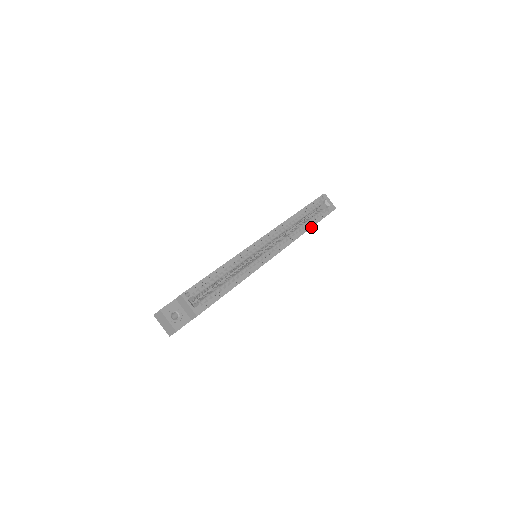
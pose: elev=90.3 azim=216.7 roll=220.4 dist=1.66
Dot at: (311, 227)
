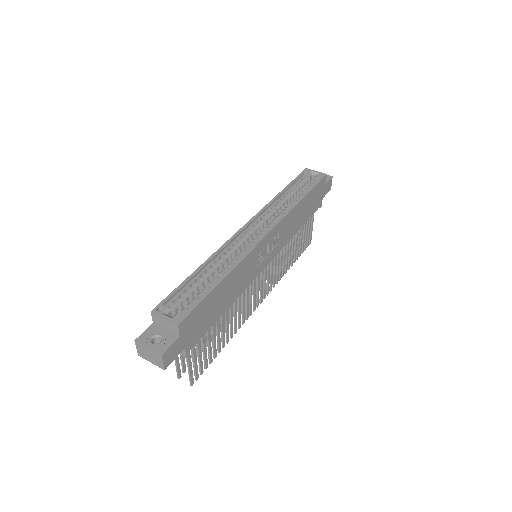
Dot at: (303, 197)
